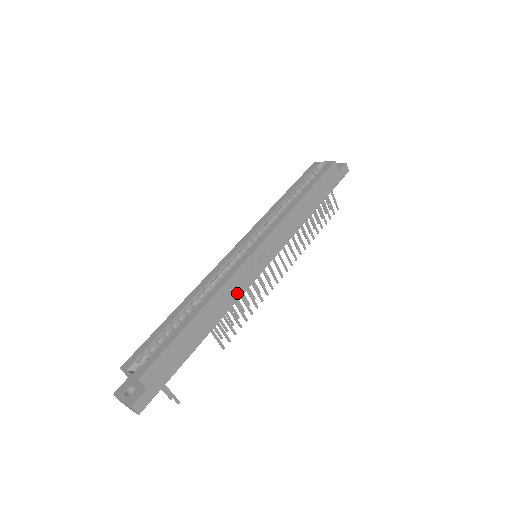
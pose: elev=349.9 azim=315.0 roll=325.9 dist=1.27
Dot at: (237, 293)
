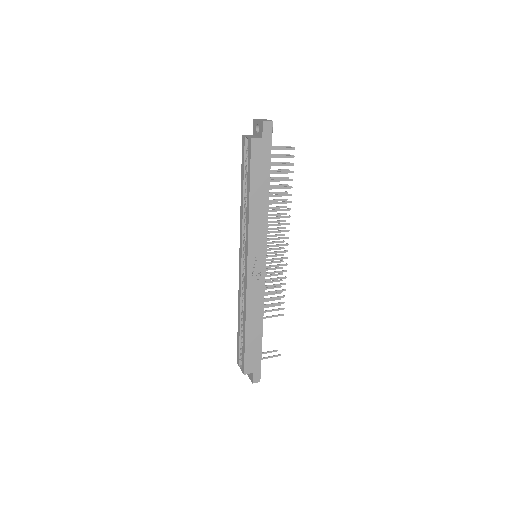
Dot at: (260, 295)
